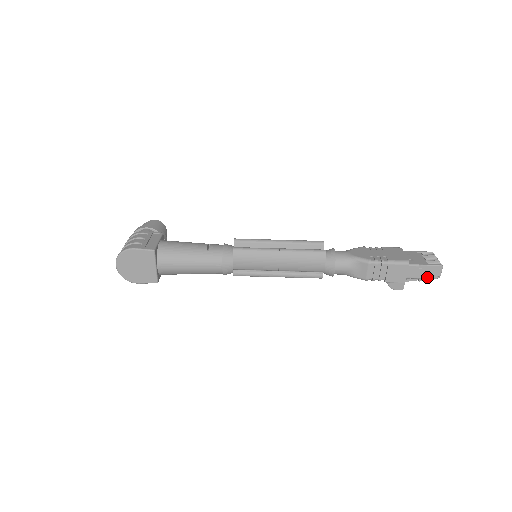
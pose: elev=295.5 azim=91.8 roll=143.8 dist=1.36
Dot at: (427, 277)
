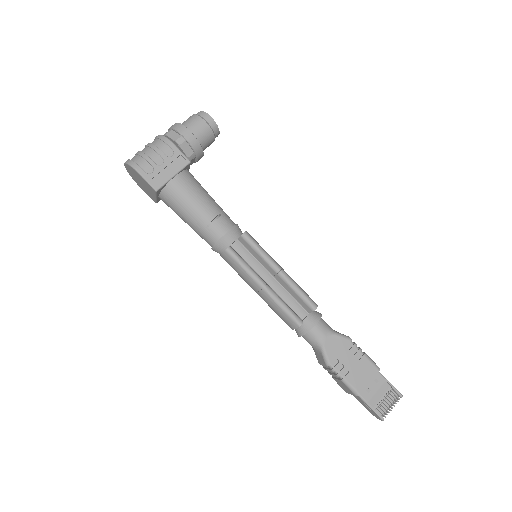
Dot at: (367, 408)
